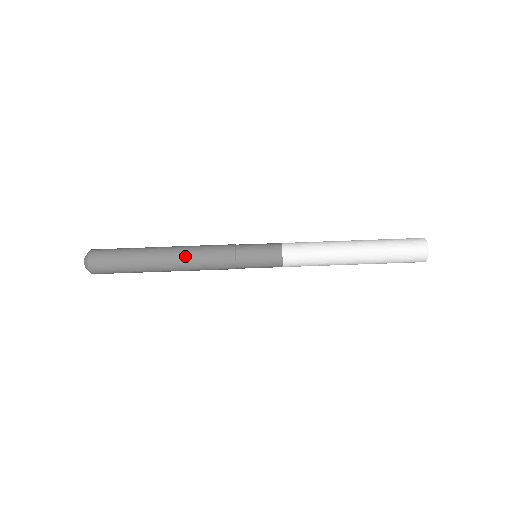
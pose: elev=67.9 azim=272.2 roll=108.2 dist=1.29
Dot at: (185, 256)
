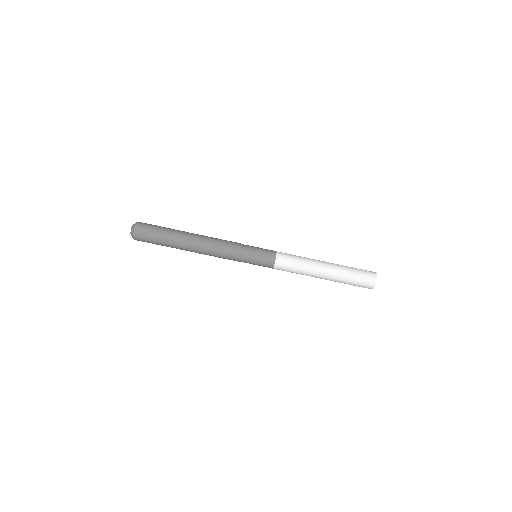
Dot at: (208, 237)
